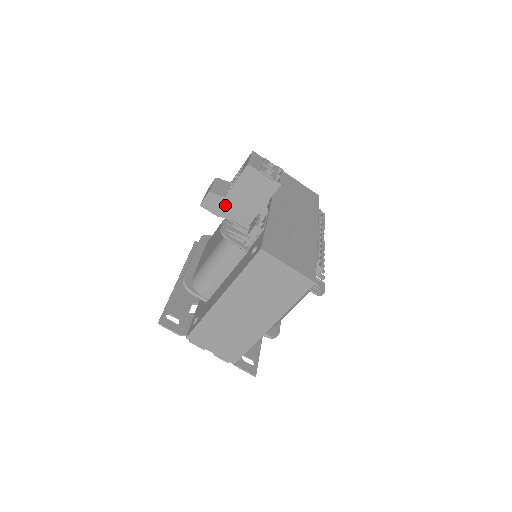
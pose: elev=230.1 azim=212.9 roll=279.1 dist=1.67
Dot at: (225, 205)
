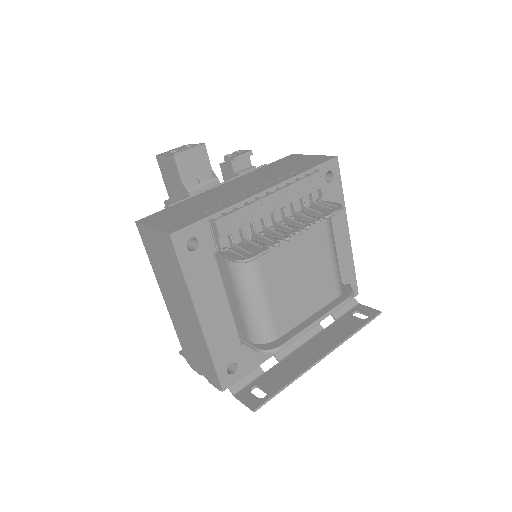
Dot at: occluded
